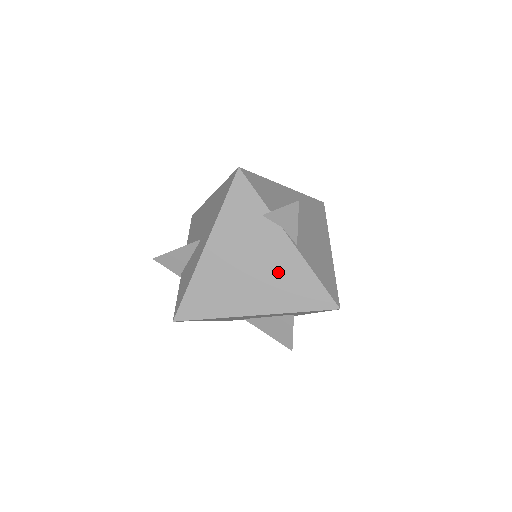
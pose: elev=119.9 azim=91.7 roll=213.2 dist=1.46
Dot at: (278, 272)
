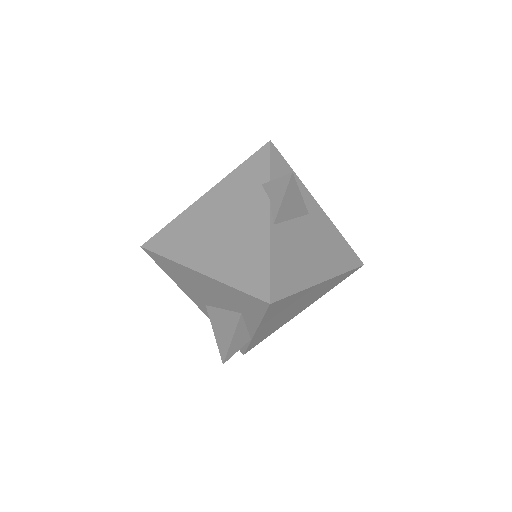
Dot at: (241, 240)
